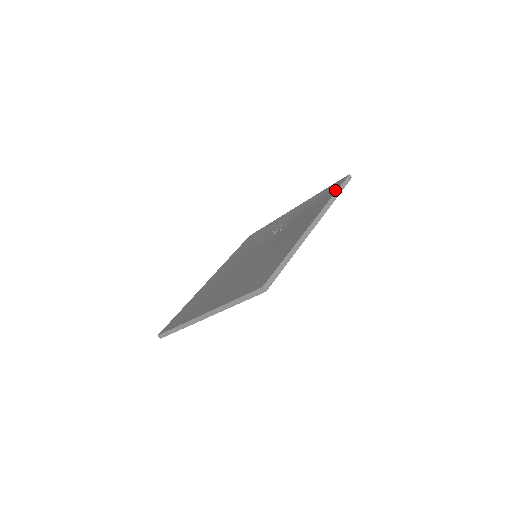
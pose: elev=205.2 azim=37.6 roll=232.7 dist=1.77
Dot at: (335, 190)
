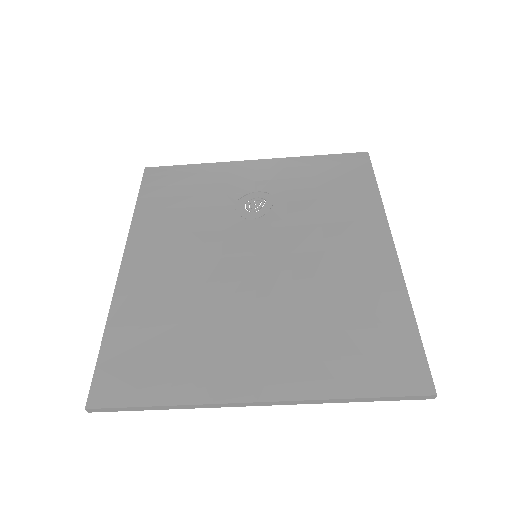
Dot at: (371, 180)
